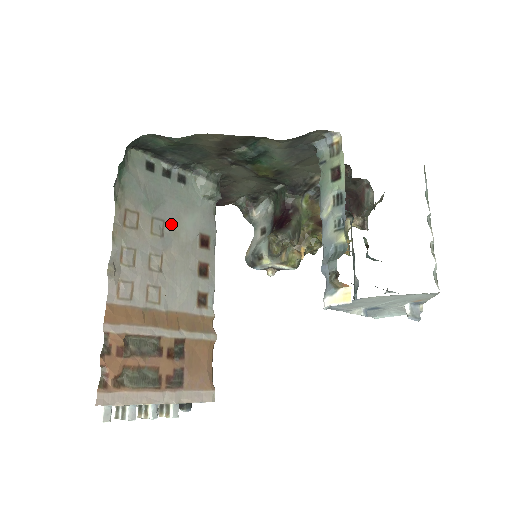
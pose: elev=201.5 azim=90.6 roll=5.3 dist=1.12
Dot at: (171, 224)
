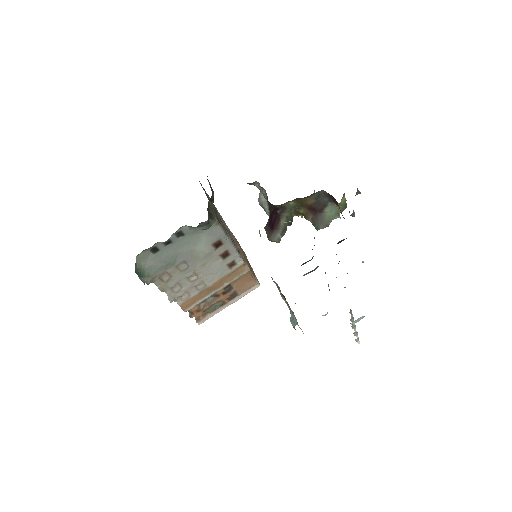
Dot at: (189, 258)
